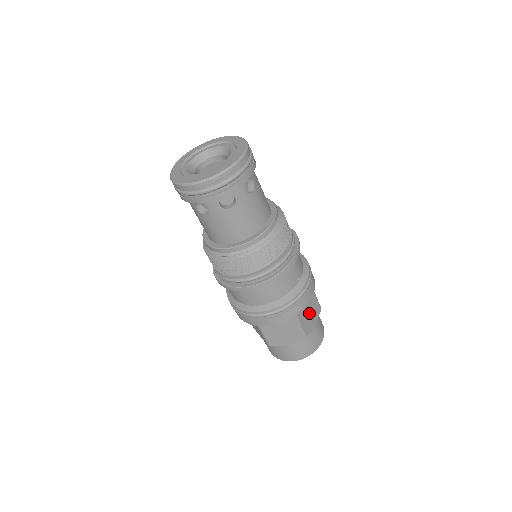
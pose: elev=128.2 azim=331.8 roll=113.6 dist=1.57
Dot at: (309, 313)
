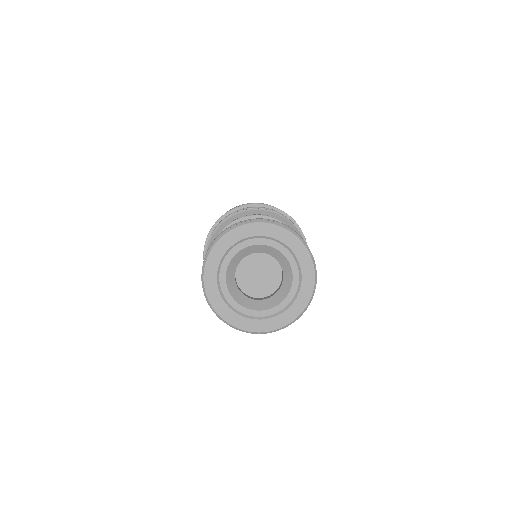
Dot at: occluded
